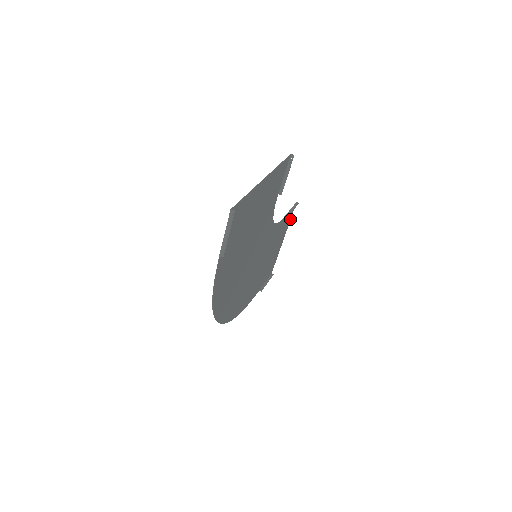
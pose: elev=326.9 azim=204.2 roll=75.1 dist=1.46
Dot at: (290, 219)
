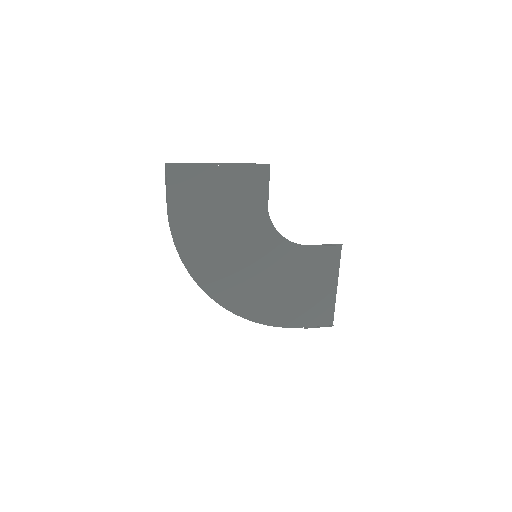
Dot at: (339, 262)
